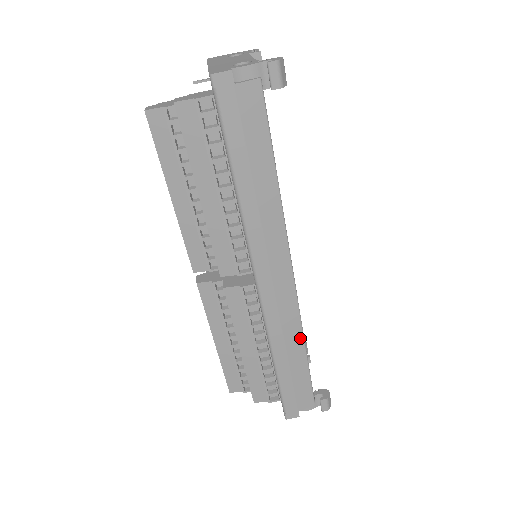
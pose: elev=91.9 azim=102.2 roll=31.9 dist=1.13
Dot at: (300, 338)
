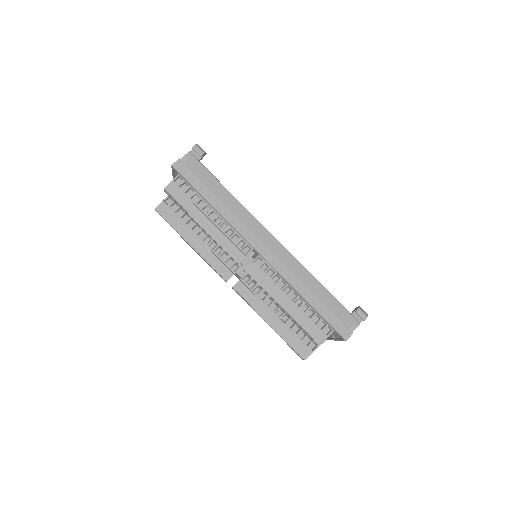
Dot at: (308, 274)
